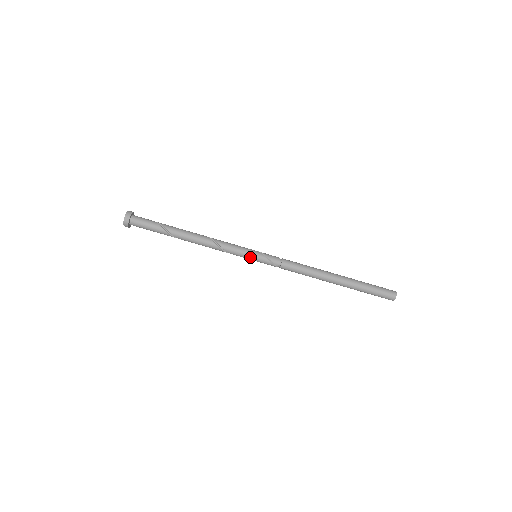
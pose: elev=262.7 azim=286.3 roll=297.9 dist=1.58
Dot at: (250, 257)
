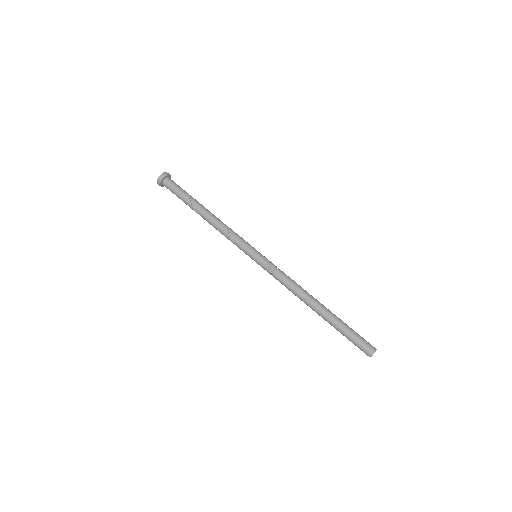
Dot at: (251, 252)
